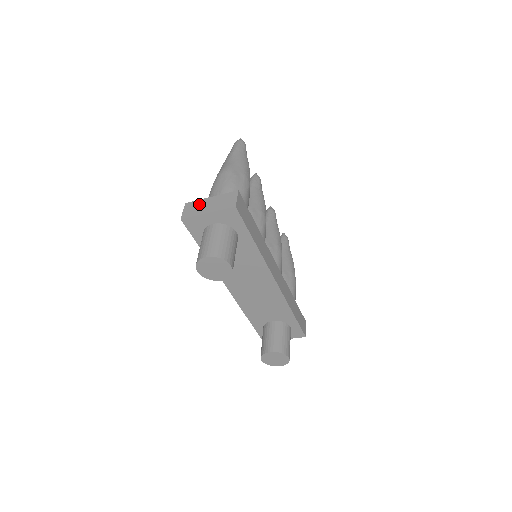
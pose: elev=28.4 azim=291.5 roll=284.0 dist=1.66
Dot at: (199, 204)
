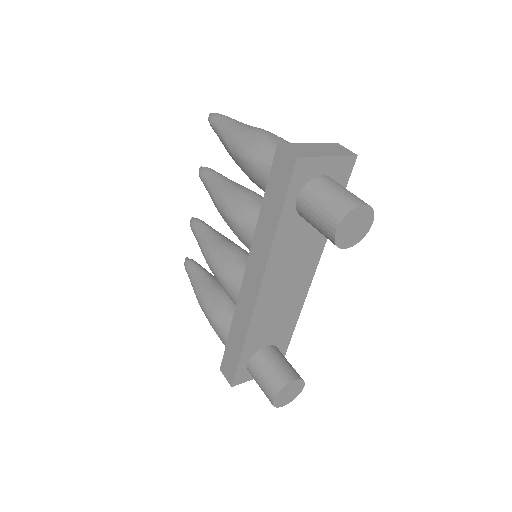
Dot at: (303, 147)
